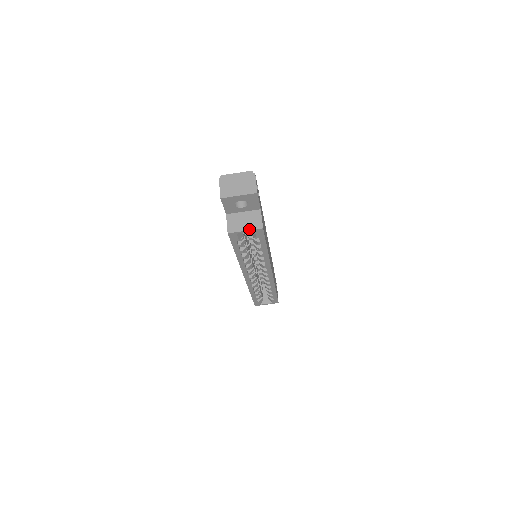
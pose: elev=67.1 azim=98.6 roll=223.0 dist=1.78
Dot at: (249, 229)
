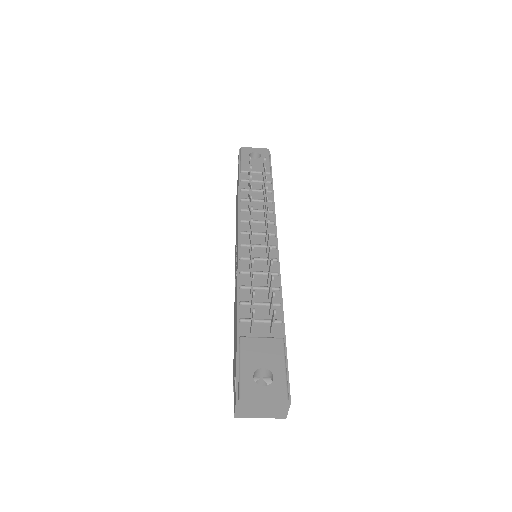
Dot at: occluded
